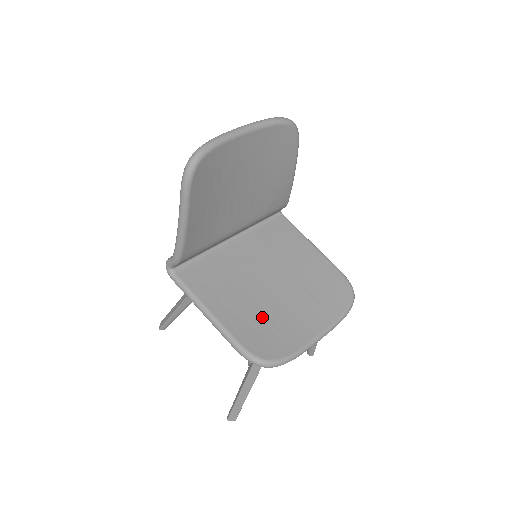
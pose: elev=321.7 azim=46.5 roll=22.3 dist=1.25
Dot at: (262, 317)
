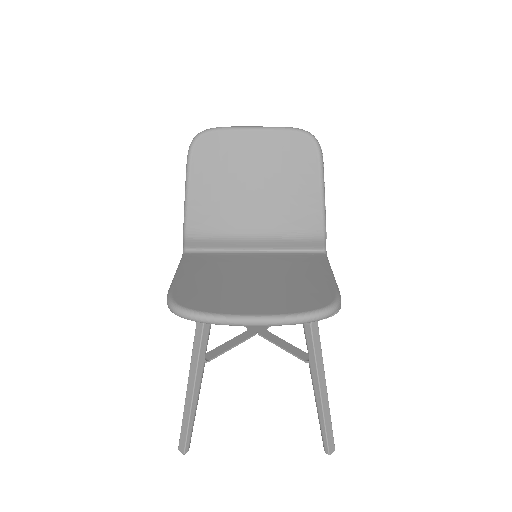
Dot at: (215, 288)
